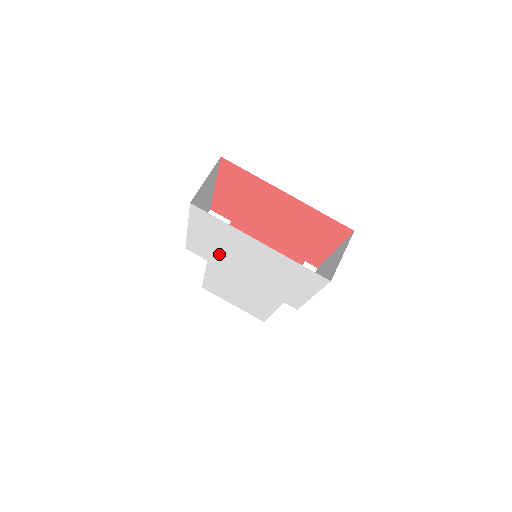
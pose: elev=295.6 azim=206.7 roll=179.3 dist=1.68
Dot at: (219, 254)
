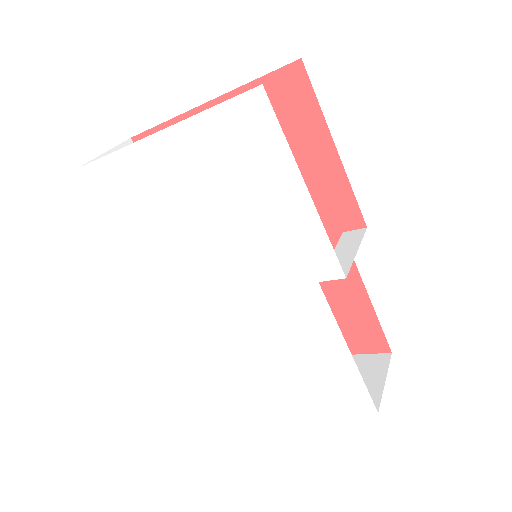
Dot at: (181, 258)
